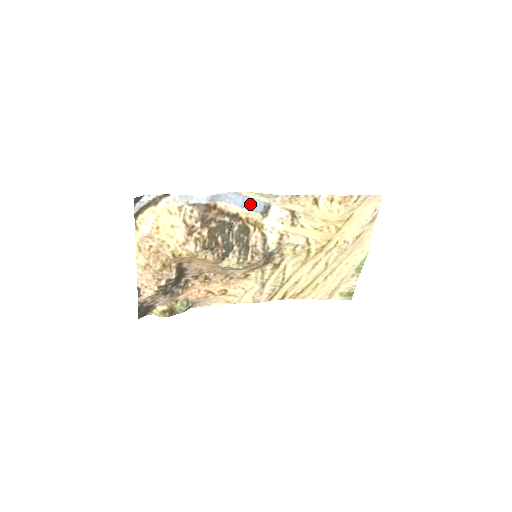
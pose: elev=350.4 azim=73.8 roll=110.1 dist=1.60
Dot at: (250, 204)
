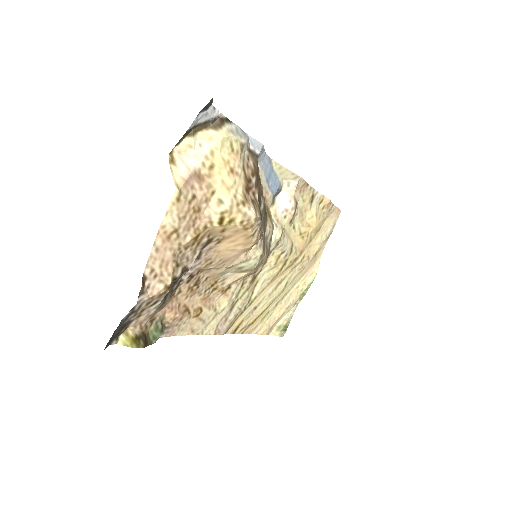
Dot at: (271, 180)
